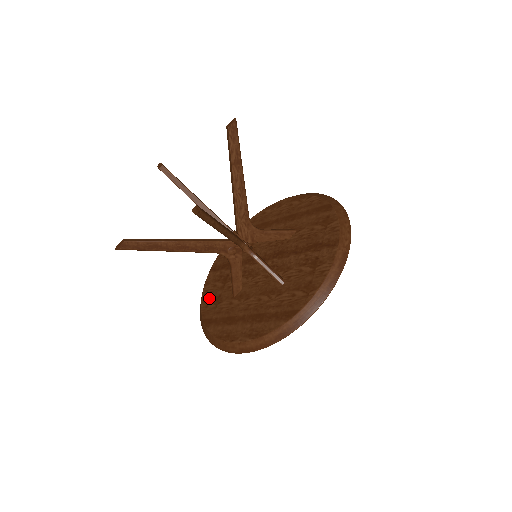
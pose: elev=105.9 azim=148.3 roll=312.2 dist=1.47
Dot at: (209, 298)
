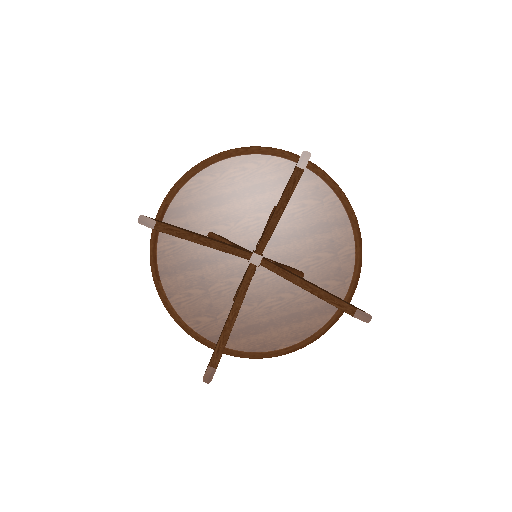
Dot at: (193, 312)
